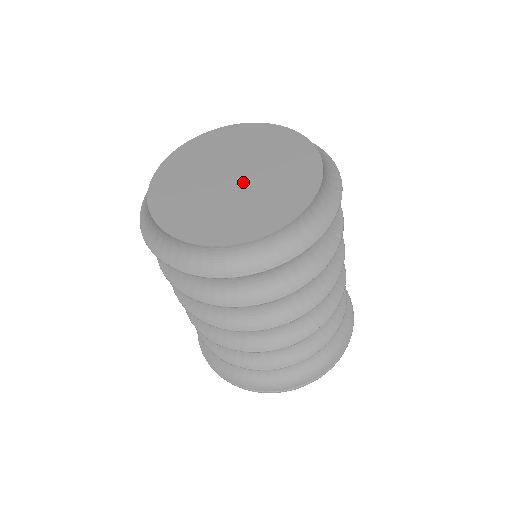
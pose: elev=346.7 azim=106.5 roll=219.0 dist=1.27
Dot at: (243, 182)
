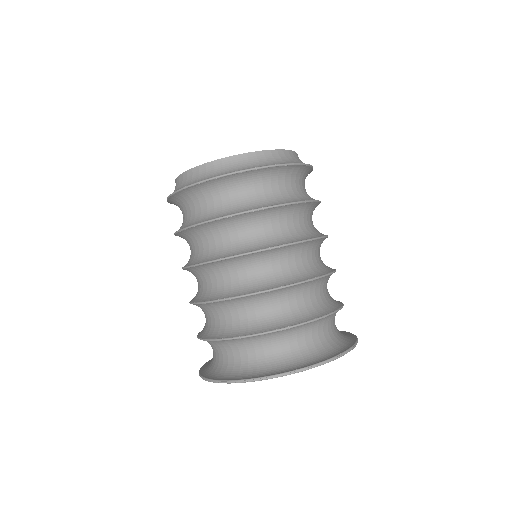
Dot at: occluded
